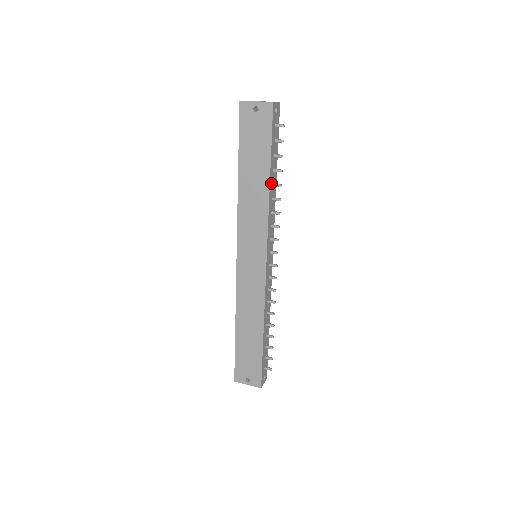
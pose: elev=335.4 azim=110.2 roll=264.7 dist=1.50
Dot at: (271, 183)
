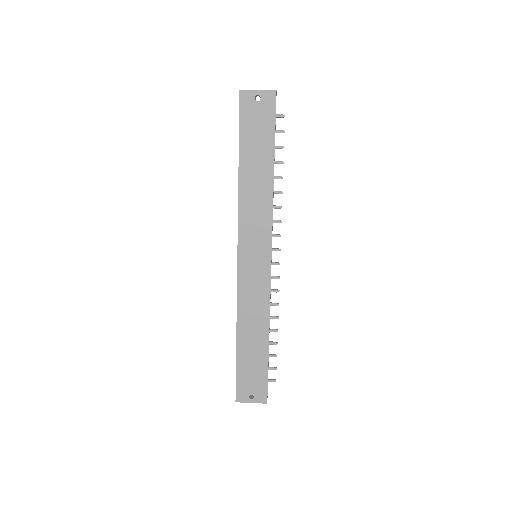
Dot at: (273, 175)
